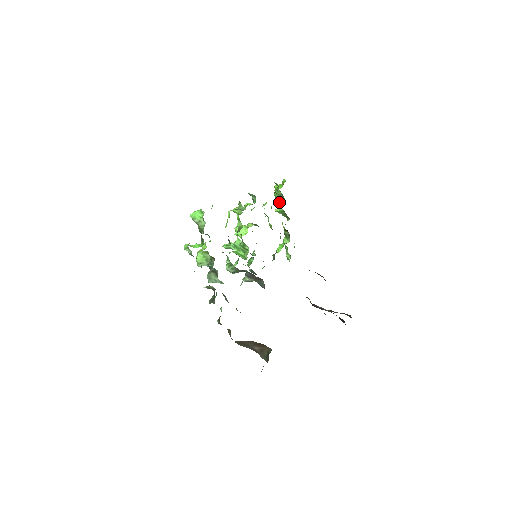
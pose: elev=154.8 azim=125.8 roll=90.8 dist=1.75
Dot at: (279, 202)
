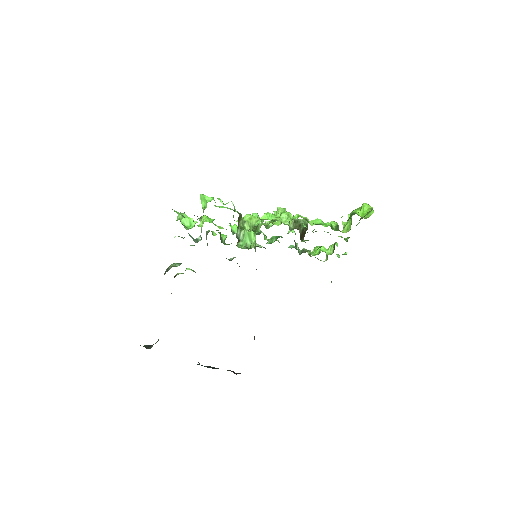
Dot at: (348, 223)
